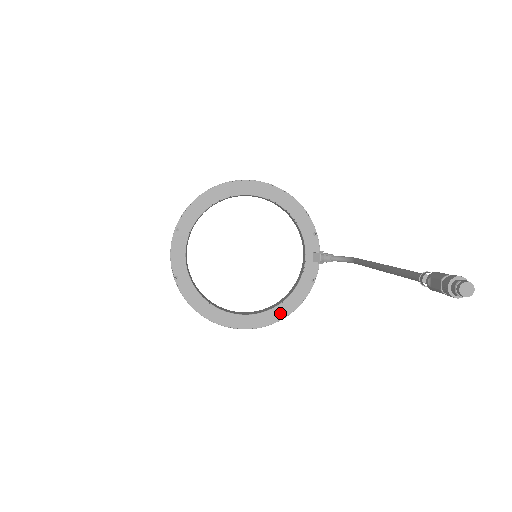
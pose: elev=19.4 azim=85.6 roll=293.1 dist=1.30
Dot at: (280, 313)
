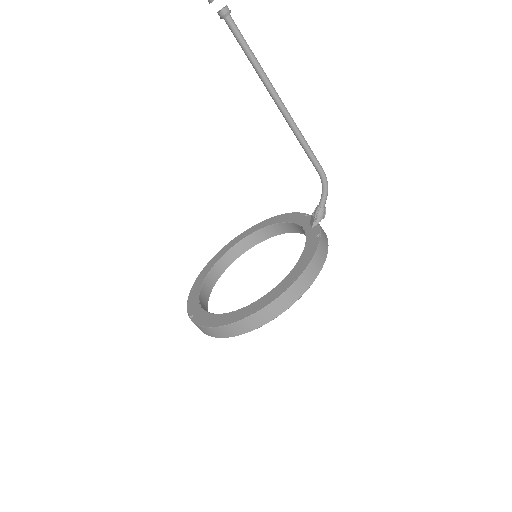
Dot at: (295, 275)
